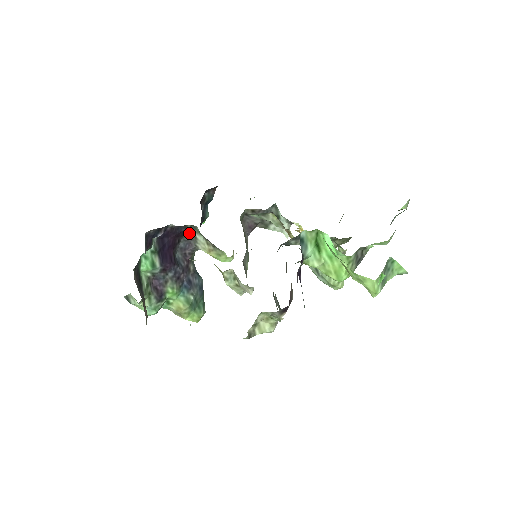
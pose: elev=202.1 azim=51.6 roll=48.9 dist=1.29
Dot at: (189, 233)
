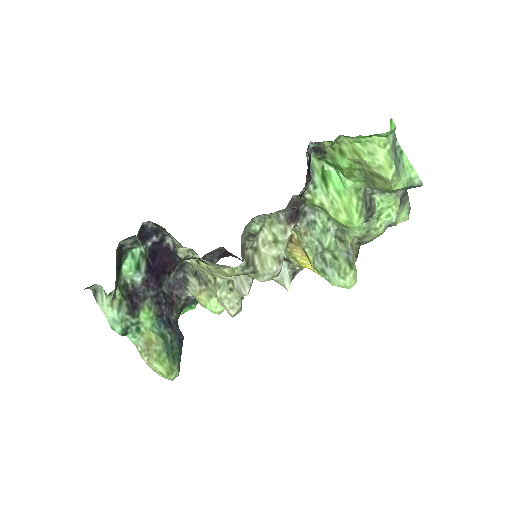
Dot at: (182, 272)
